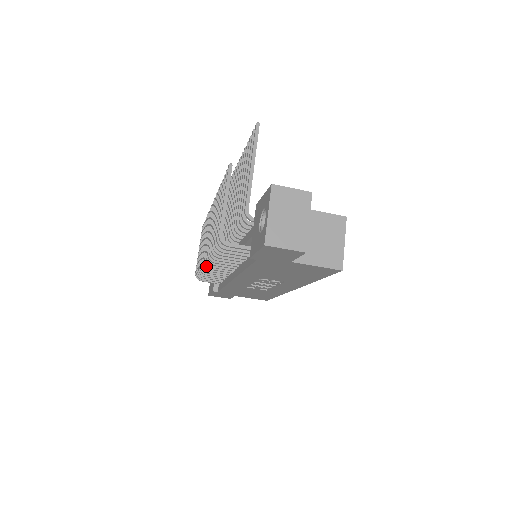
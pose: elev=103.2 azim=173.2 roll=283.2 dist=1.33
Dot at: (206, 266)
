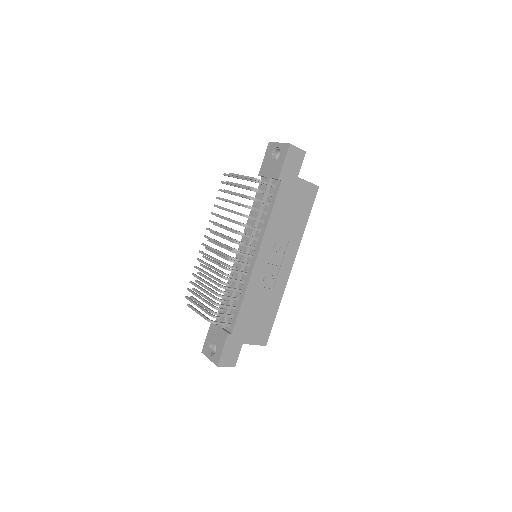
Dot at: (232, 260)
